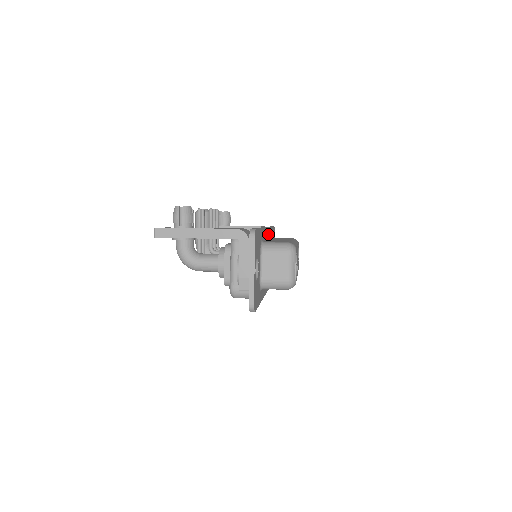
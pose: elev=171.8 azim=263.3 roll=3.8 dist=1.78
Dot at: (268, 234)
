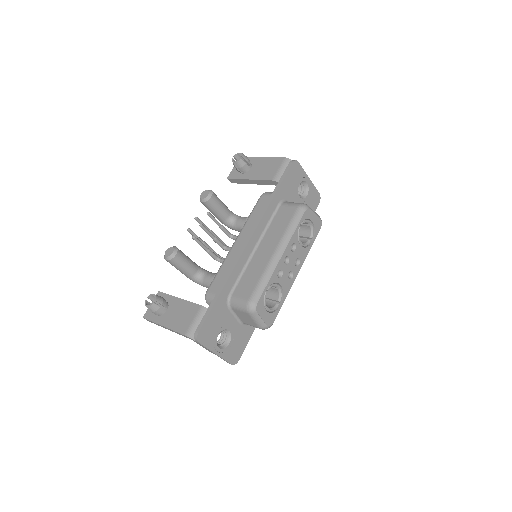
Dot at: (260, 232)
